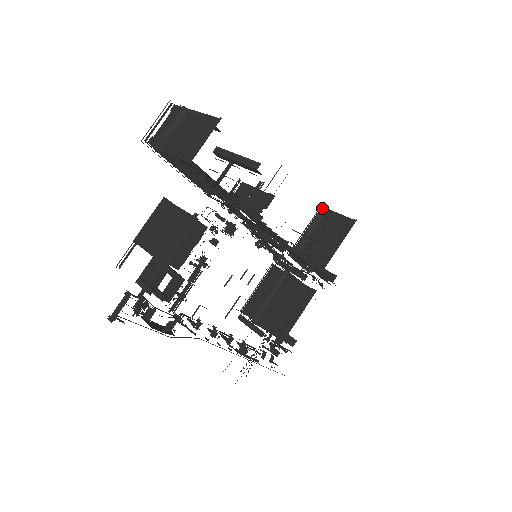
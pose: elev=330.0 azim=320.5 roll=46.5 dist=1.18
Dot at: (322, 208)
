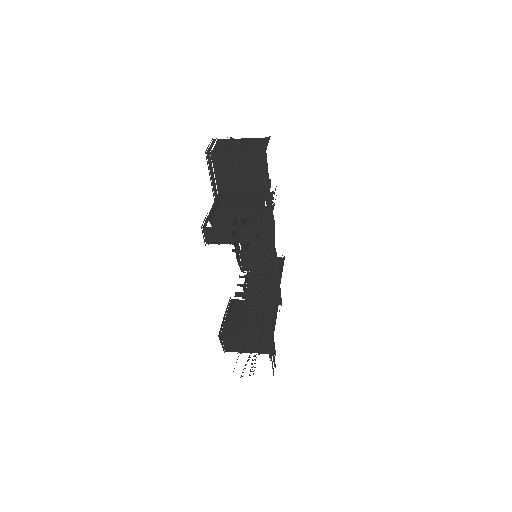
Dot at: occluded
